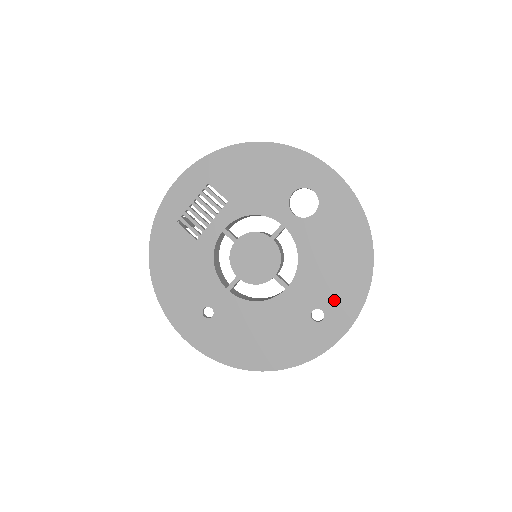
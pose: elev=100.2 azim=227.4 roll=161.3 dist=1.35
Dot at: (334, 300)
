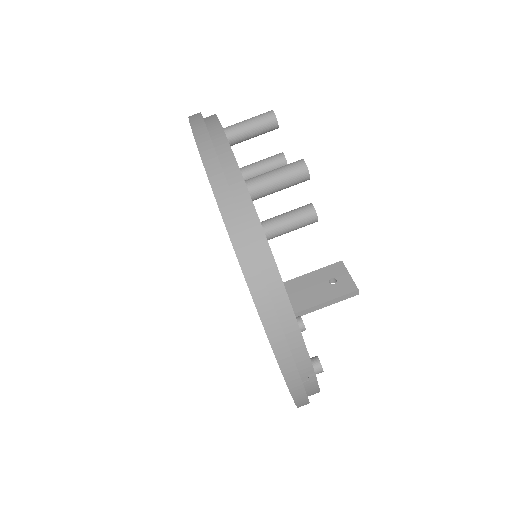
Dot at: occluded
